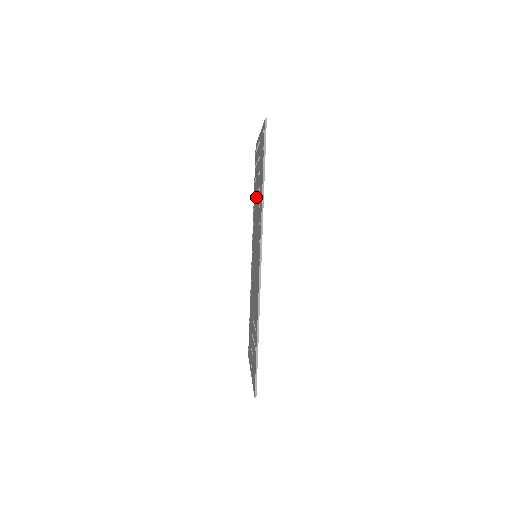
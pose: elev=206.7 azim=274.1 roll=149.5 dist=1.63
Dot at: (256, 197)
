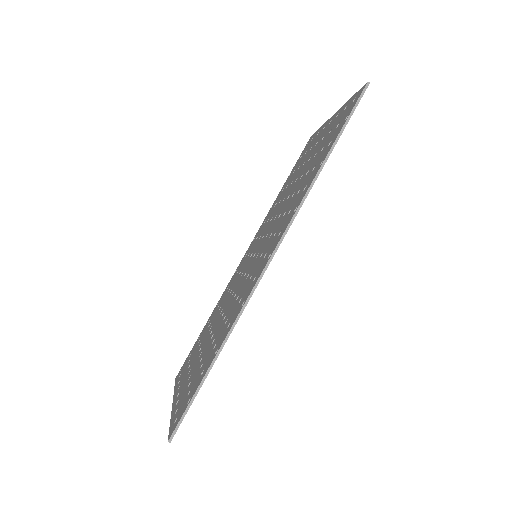
Dot at: (290, 187)
